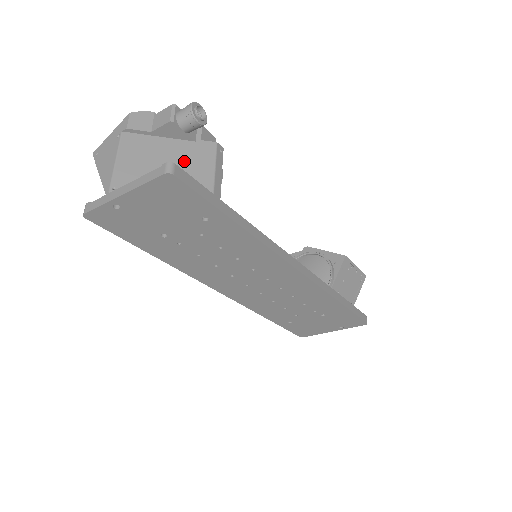
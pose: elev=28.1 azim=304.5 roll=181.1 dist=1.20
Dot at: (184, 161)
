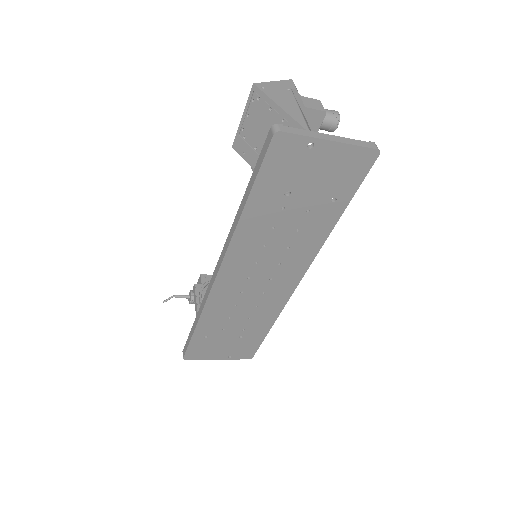
Dot at: occluded
